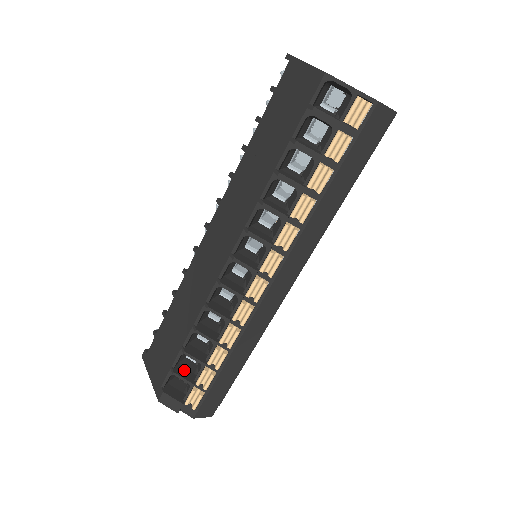
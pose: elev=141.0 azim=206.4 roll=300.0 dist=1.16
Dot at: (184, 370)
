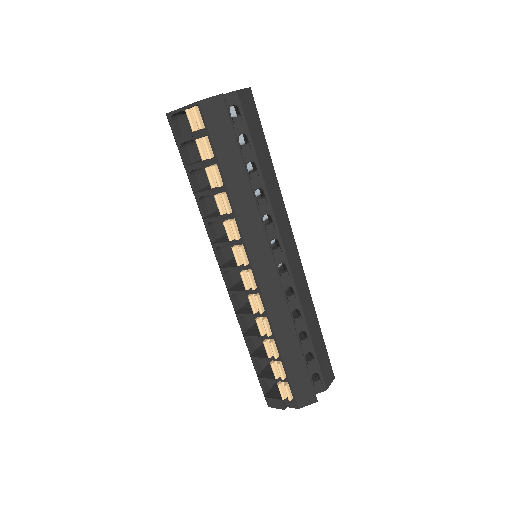
Dot at: (267, 372)
